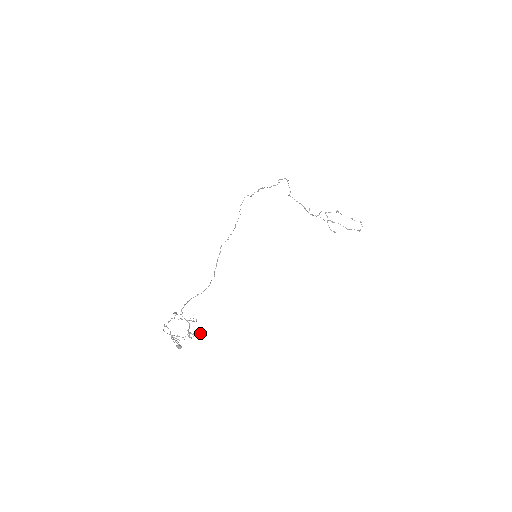
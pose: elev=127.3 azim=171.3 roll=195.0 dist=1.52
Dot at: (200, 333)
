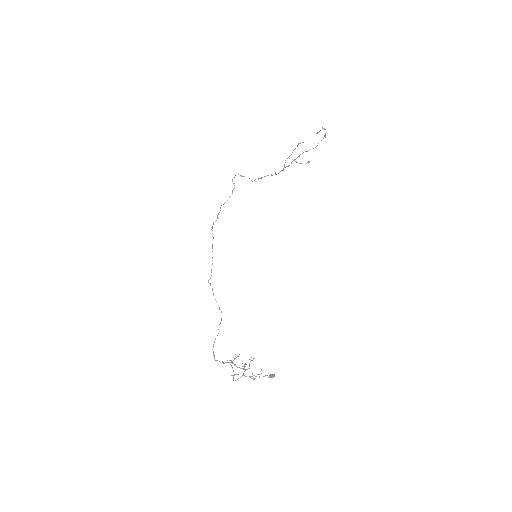
Dot at: occluded
